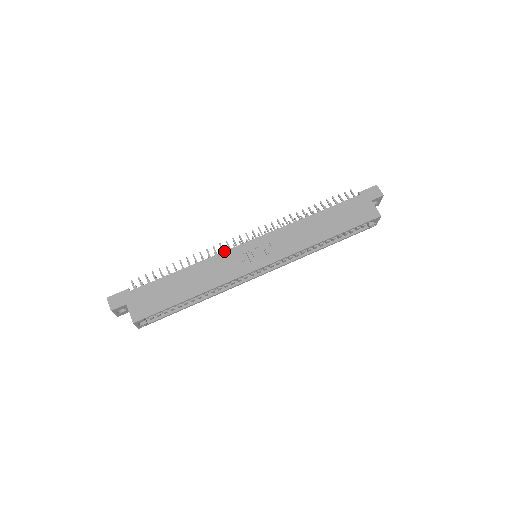
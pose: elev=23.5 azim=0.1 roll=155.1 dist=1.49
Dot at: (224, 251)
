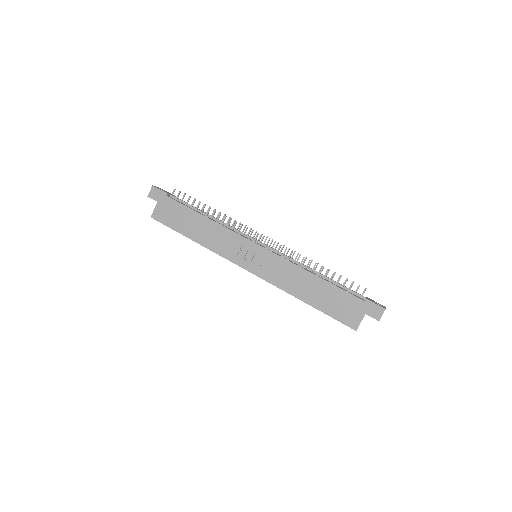
Dot at: (237, 233)
